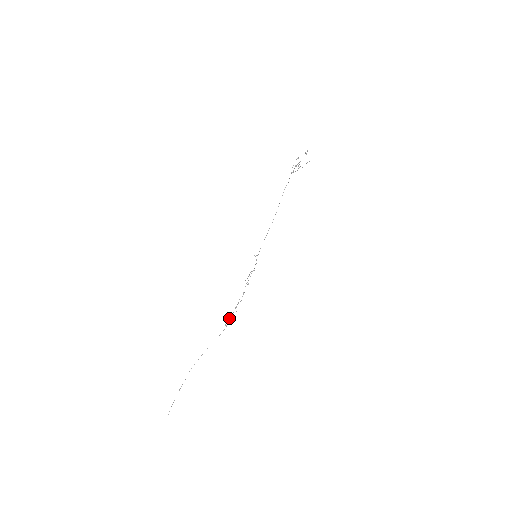
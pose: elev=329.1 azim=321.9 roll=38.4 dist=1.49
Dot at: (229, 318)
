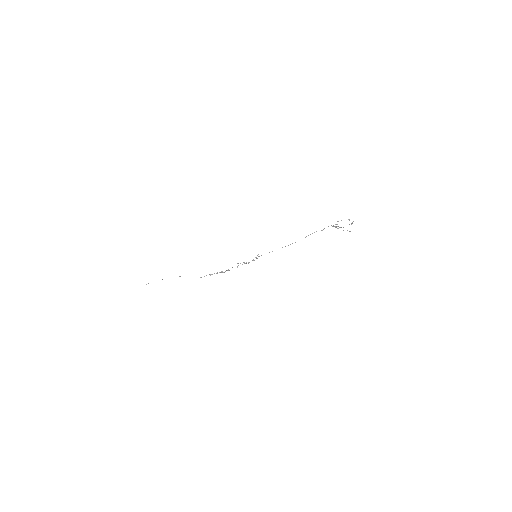
Dot at: occluded
